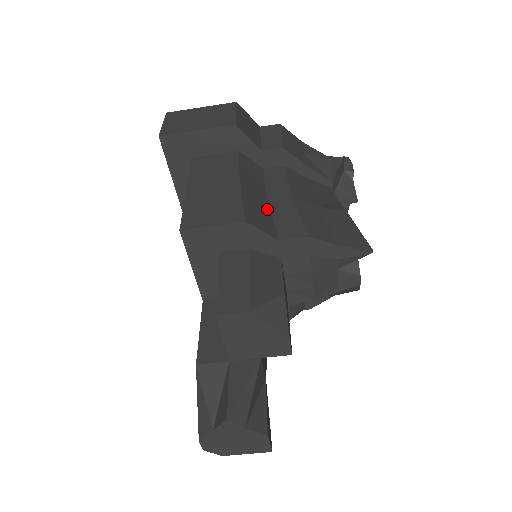
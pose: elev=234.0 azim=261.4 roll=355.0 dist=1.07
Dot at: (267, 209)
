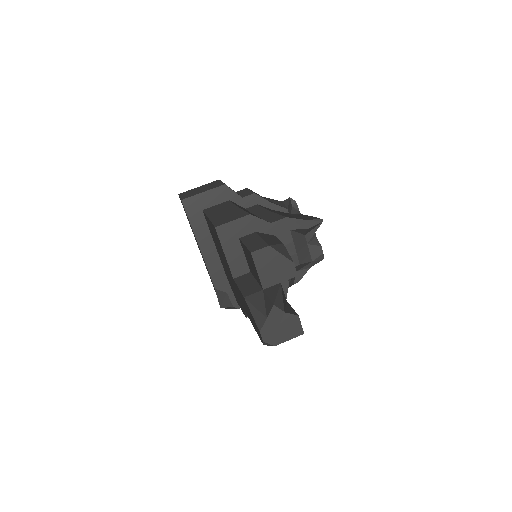
Dot at: occluded
